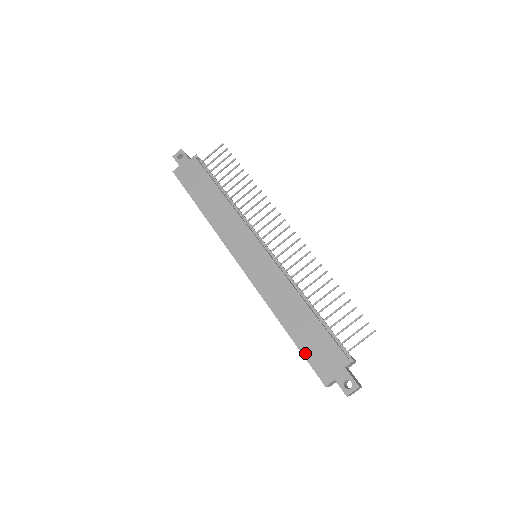
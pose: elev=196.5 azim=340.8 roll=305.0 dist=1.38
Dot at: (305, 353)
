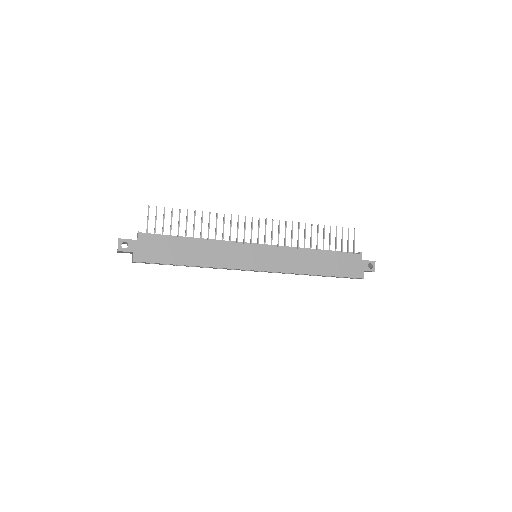
Dot at: (340, 275)
